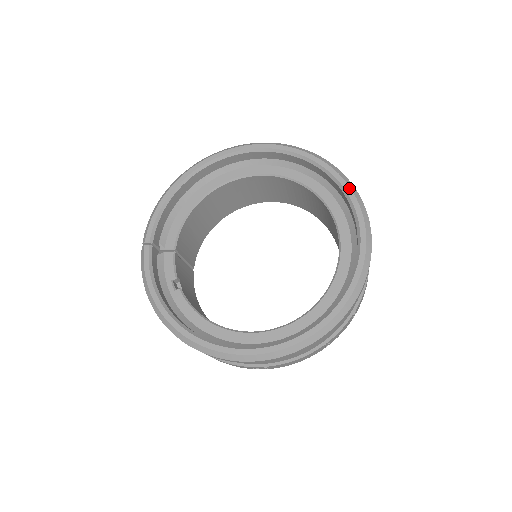
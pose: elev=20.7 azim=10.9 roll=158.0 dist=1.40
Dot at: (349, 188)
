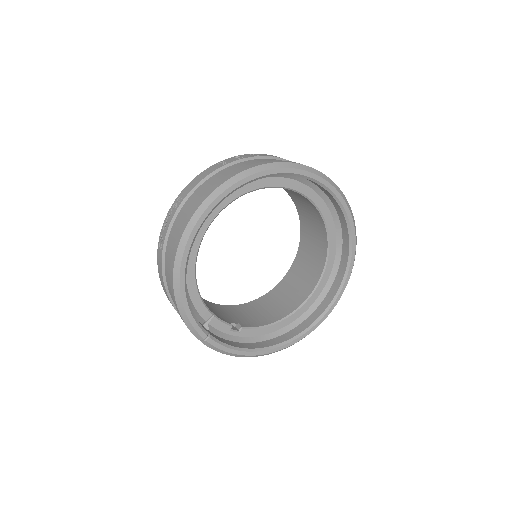
Dot at: (313, 174)
